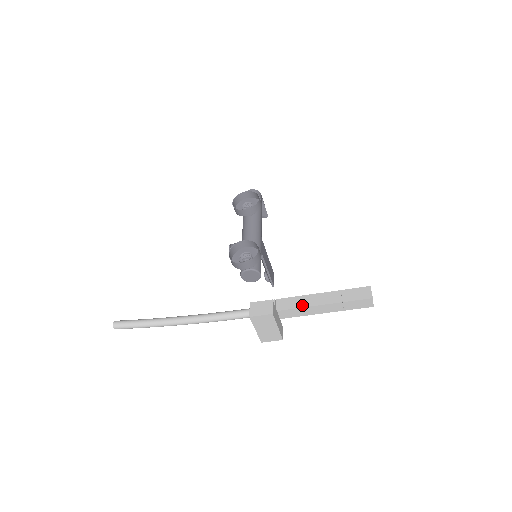
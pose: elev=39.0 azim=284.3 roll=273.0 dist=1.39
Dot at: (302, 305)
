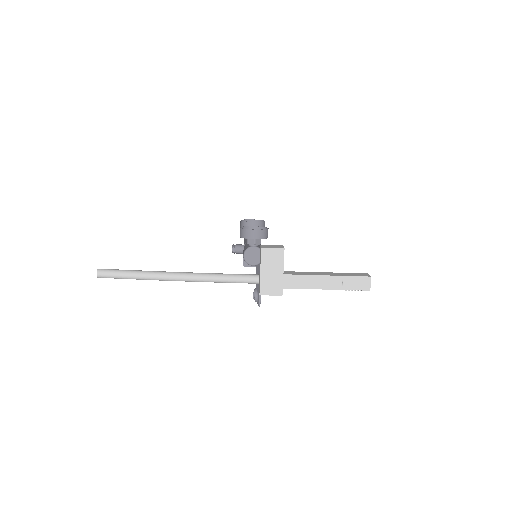
Dot at: (304, 274)
